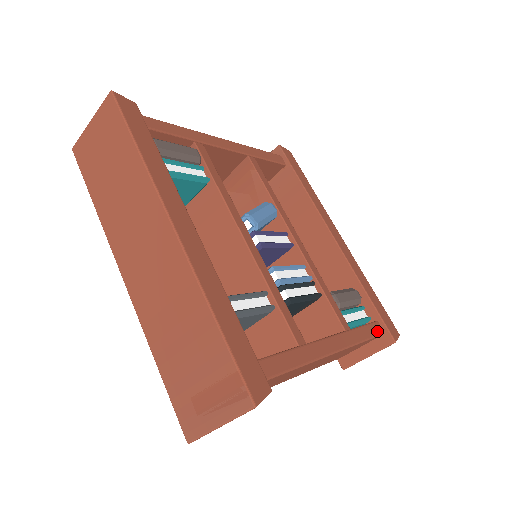
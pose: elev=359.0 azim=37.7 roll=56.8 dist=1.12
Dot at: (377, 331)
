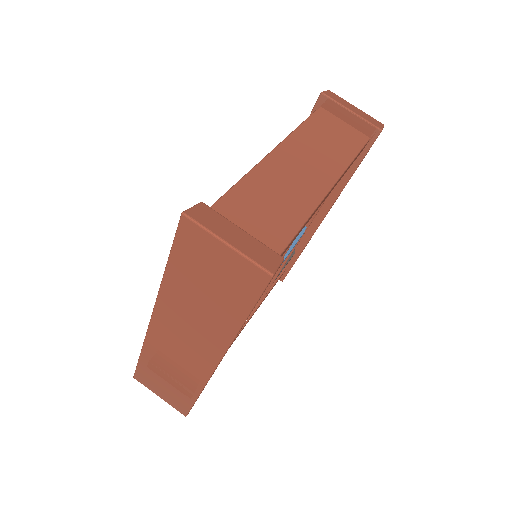
Dot at: occluded
